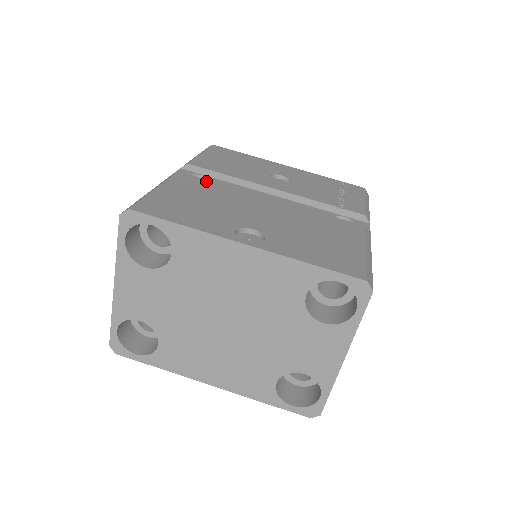
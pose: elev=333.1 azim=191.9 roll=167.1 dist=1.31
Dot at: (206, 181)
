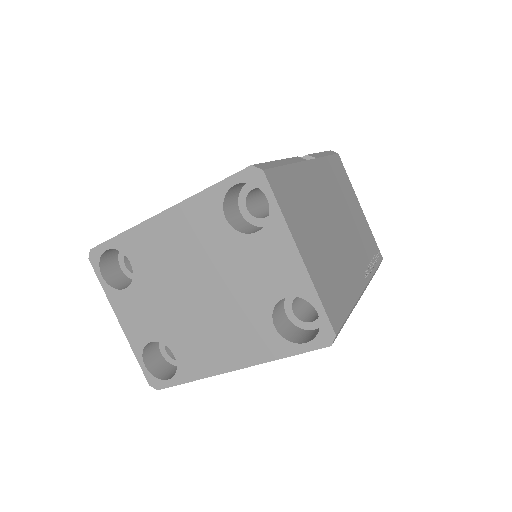
Dot at: occluded
